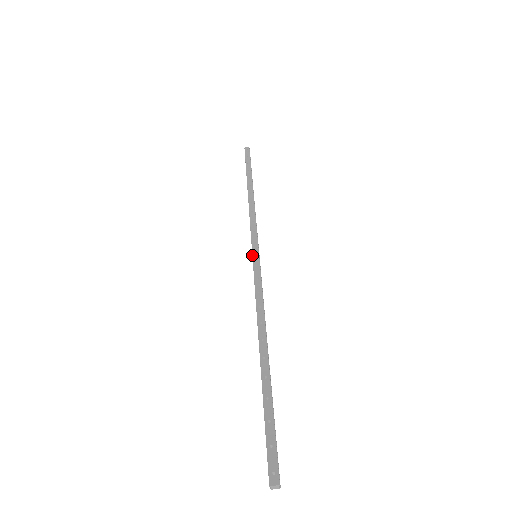
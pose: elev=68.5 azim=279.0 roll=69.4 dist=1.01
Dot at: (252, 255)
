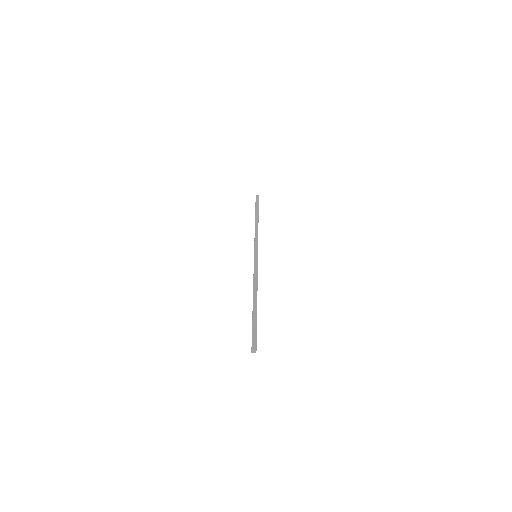
Dot at: (254, 255)
